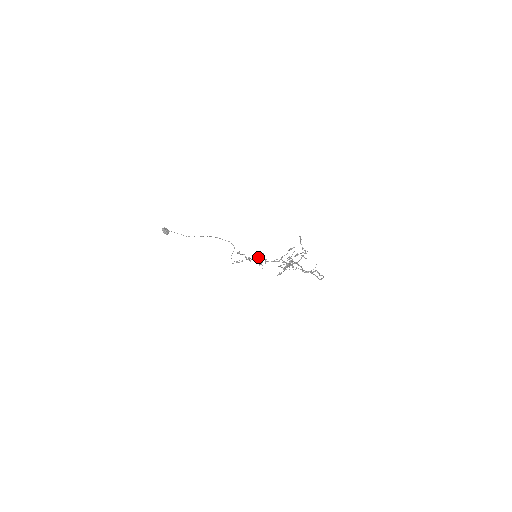
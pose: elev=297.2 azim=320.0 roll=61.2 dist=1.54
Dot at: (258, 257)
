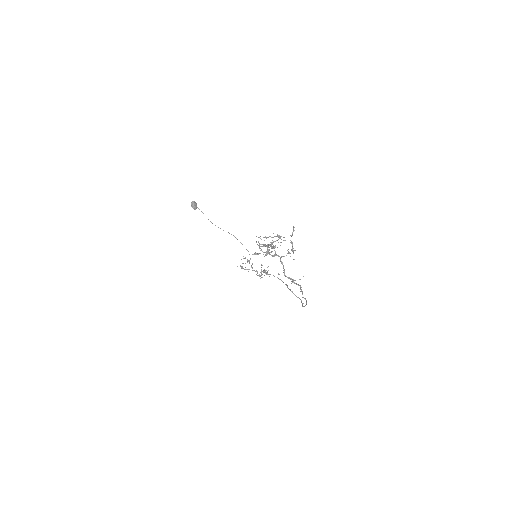
Dot at: occluded
